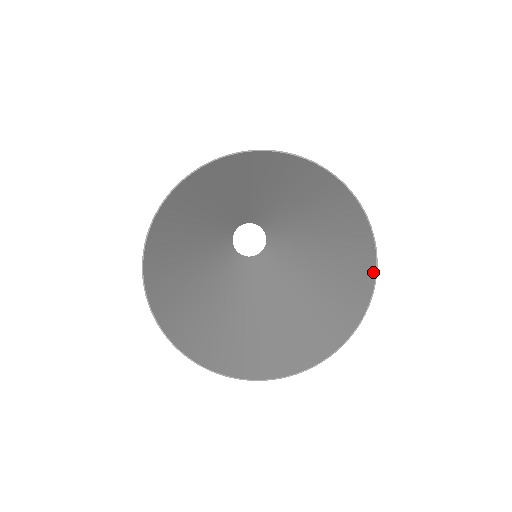
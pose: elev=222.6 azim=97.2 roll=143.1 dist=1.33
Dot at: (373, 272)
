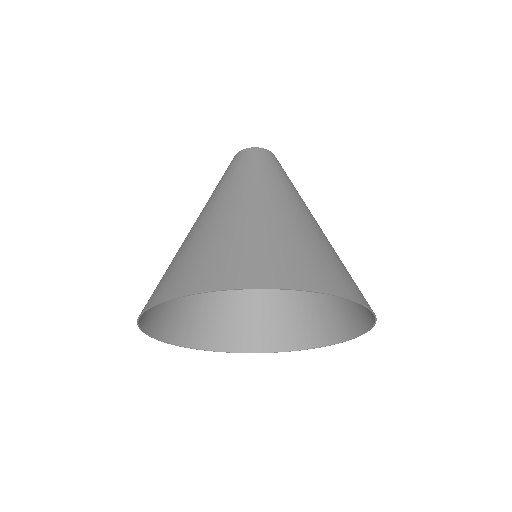
Dot at: (371, 323)
